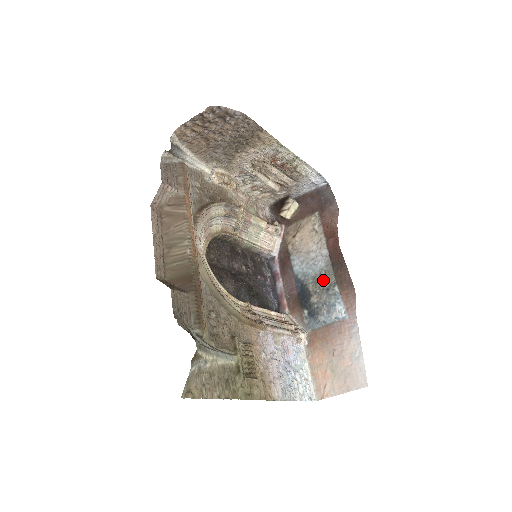
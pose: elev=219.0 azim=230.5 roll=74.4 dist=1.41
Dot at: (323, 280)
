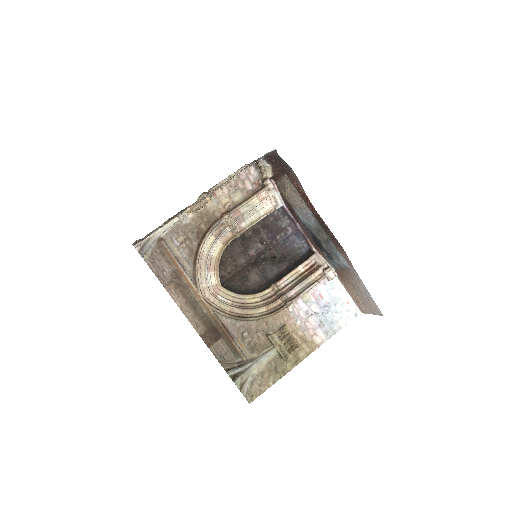
Dot at: (321, 234)
